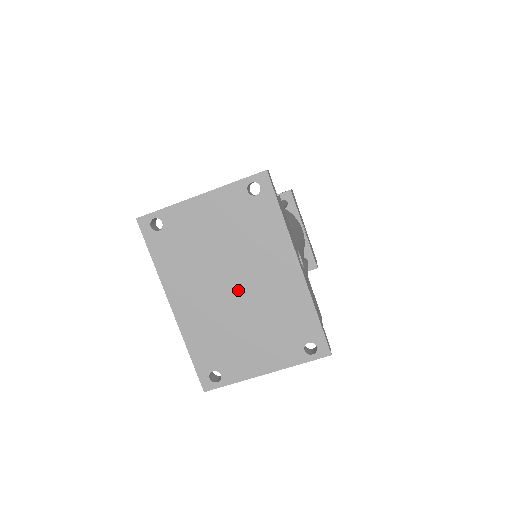
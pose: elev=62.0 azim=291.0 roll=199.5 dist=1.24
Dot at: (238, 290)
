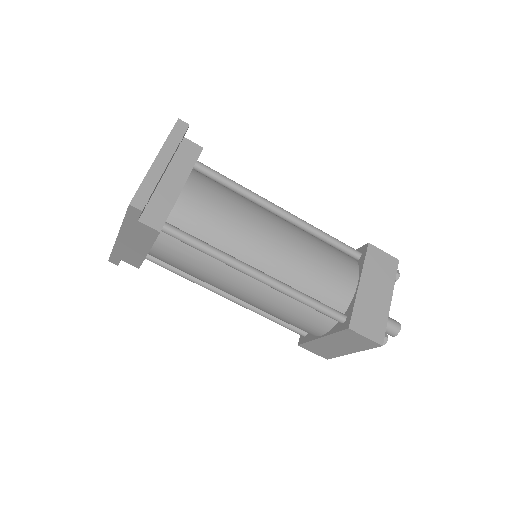
Dot at: occluded
